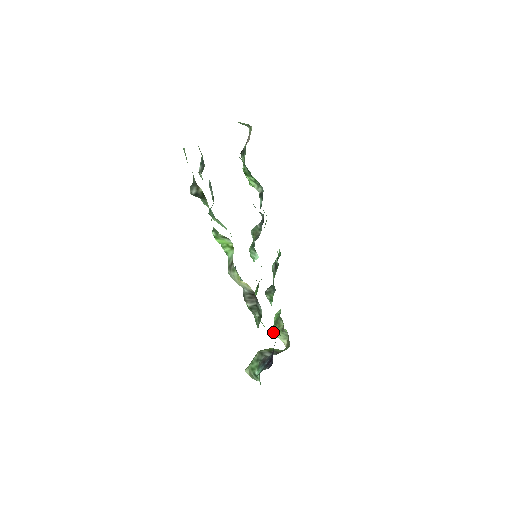
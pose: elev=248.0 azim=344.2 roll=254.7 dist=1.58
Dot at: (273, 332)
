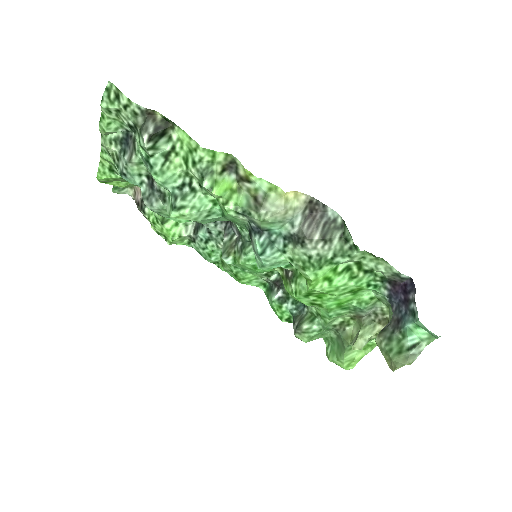
Dot at: (355, 341)
